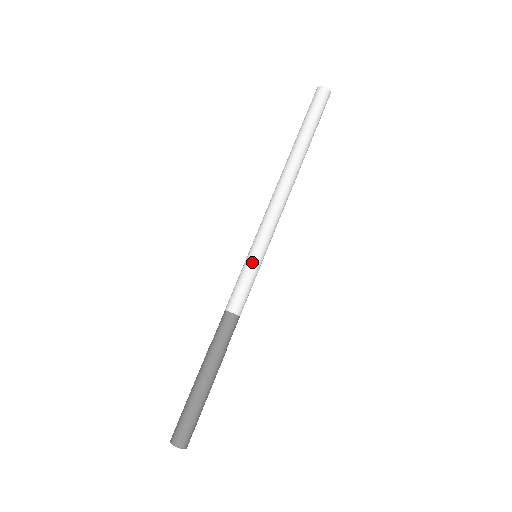
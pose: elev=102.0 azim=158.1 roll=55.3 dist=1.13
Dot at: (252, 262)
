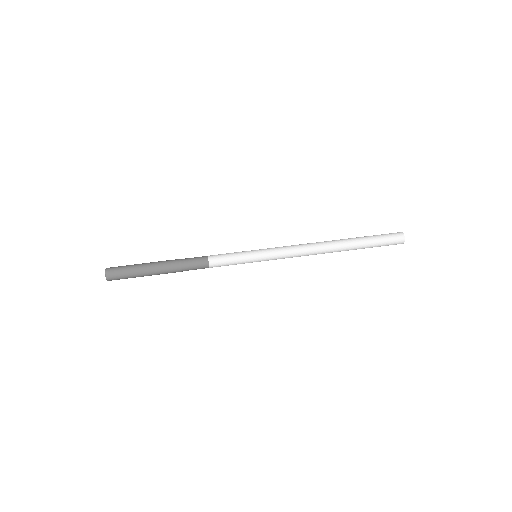
Dot at: (249, 251)
